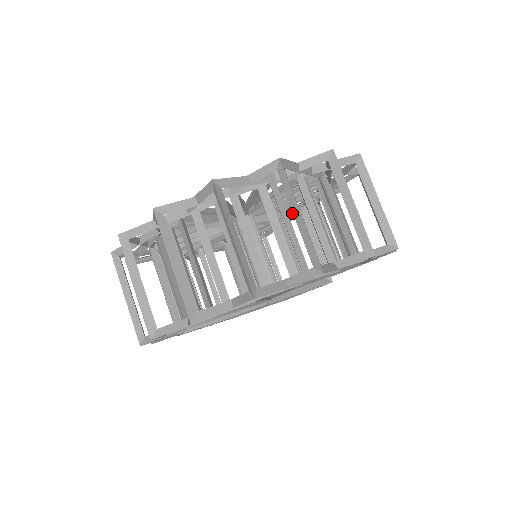
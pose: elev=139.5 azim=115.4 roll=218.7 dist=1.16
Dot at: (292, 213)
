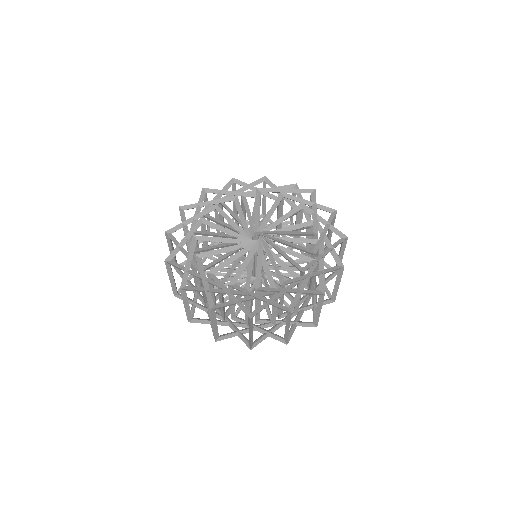
Dot at: (301, 229)
